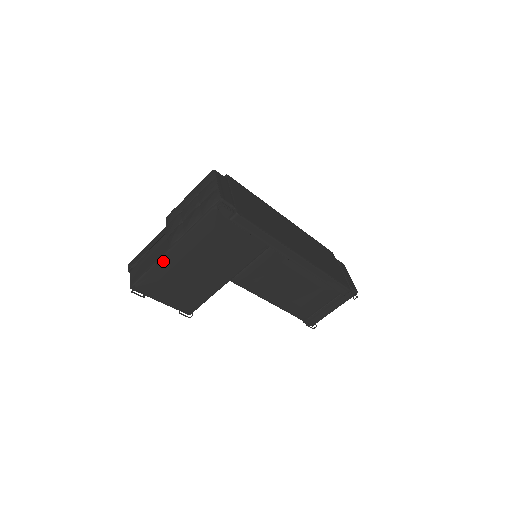
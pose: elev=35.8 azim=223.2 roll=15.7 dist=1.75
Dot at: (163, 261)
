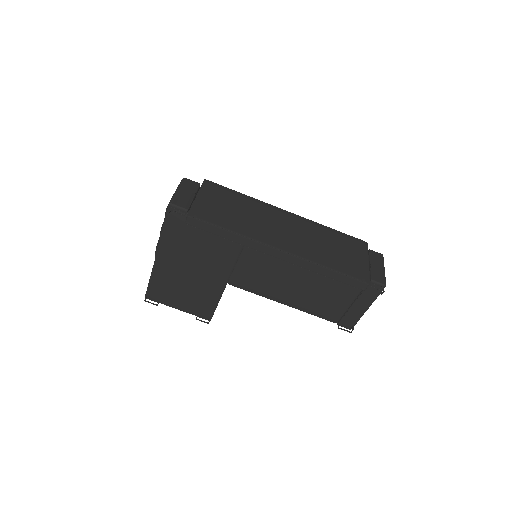
Dot at: (156, 270)
